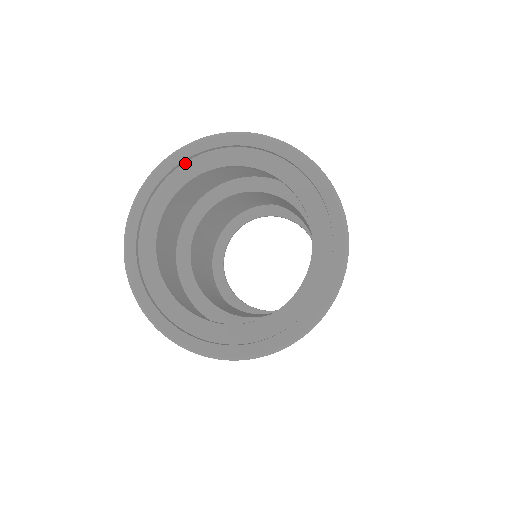
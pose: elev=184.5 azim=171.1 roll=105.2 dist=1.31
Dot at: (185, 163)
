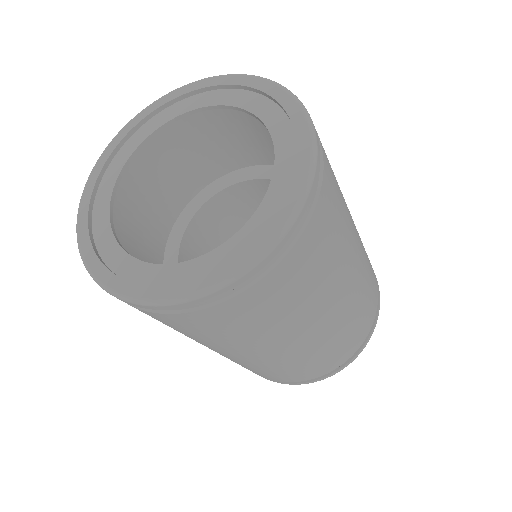
Dot at: (199, 94)
